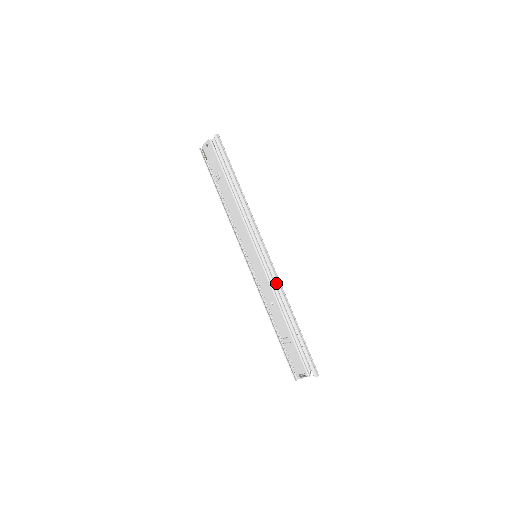
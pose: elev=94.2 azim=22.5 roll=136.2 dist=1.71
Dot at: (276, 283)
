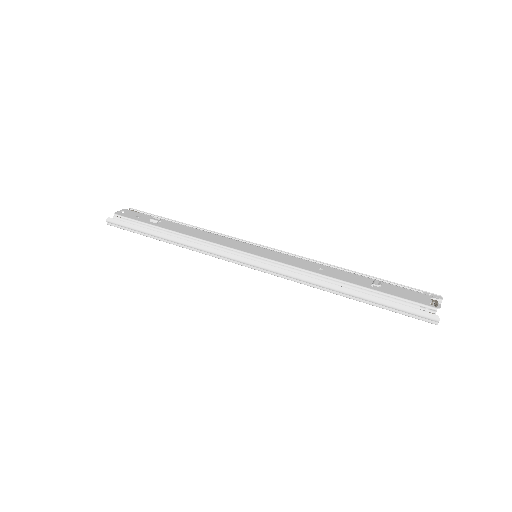
Dot at: (304, 257)
